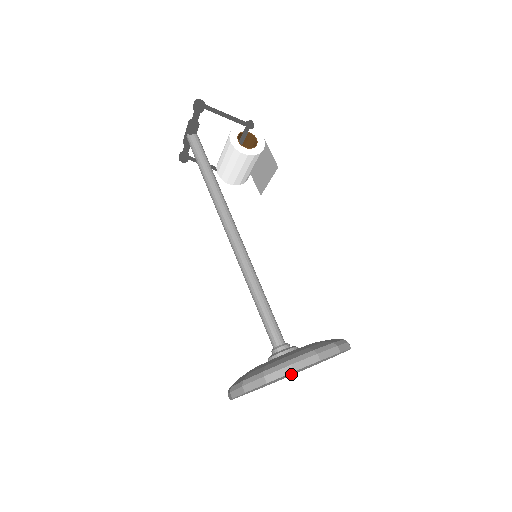
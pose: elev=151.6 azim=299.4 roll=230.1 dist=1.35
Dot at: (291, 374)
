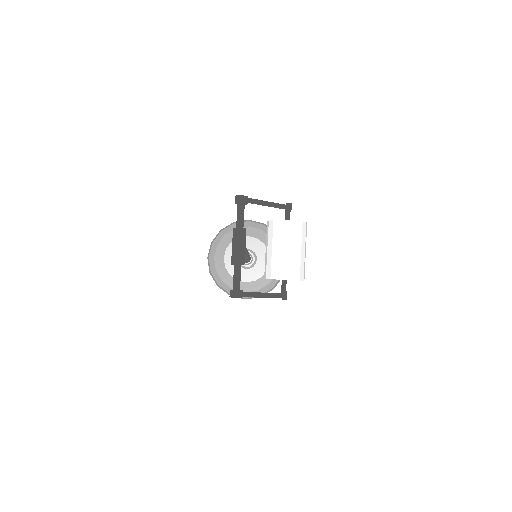
Dot at: occluded
